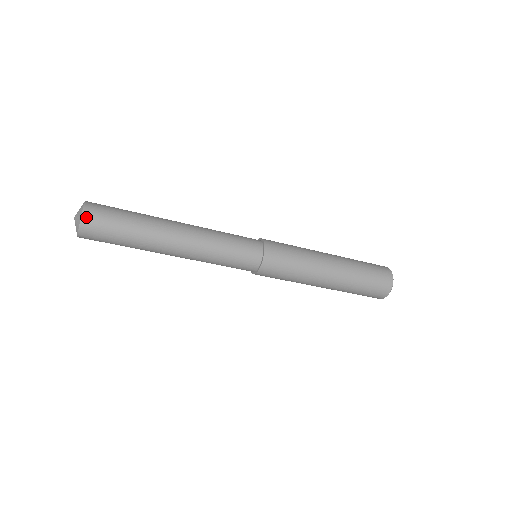
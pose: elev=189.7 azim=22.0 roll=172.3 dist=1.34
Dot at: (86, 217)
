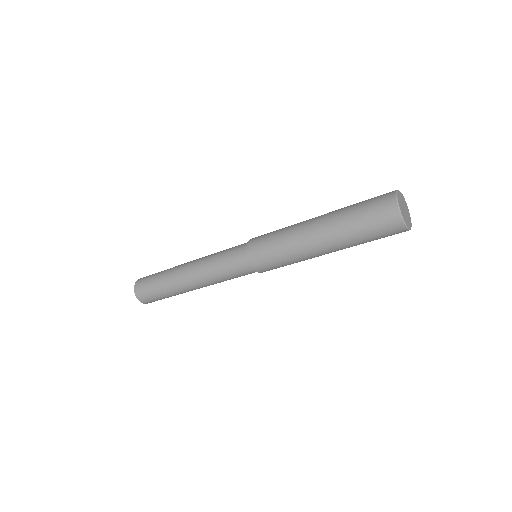
Dot at: (136, 289)
